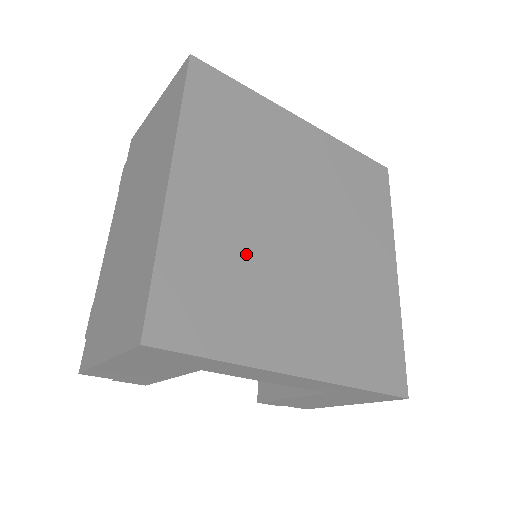
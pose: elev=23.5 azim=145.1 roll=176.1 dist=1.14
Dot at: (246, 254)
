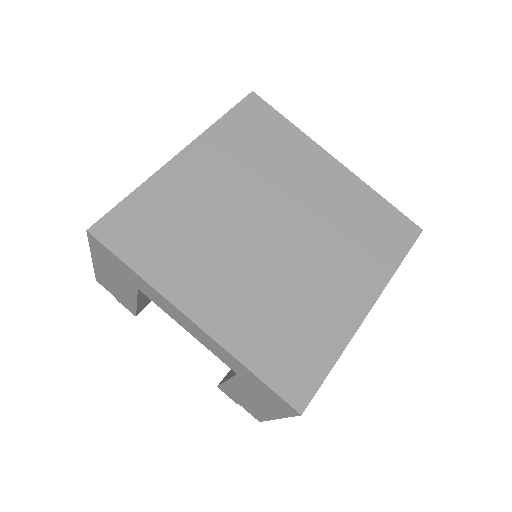
Dot at: (206, 221)
